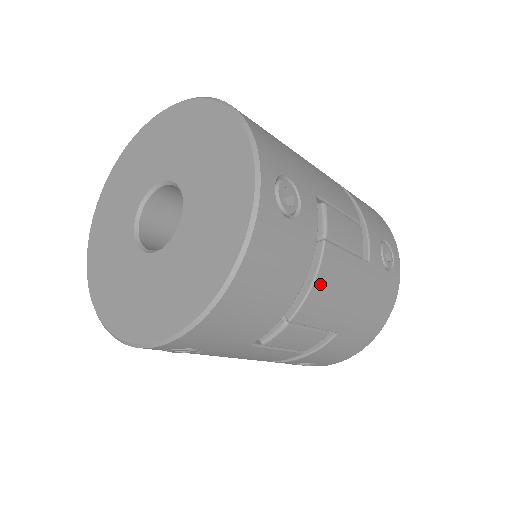
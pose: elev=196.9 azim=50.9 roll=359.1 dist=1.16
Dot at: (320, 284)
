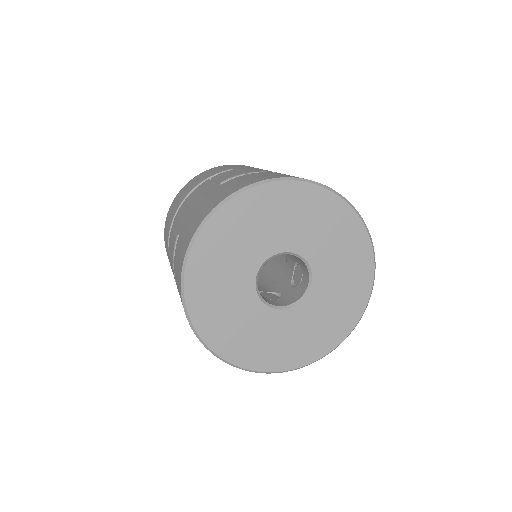
Dot at: occluded
